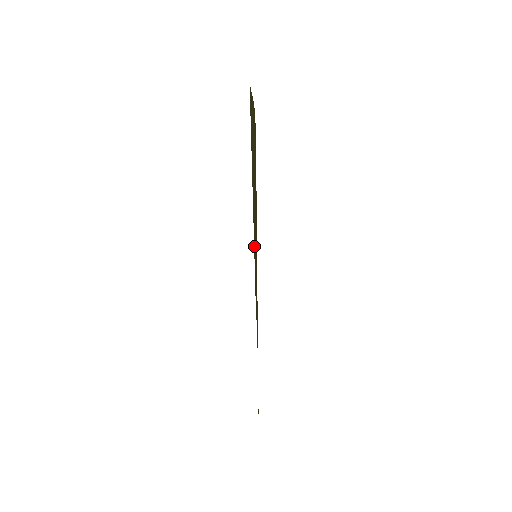
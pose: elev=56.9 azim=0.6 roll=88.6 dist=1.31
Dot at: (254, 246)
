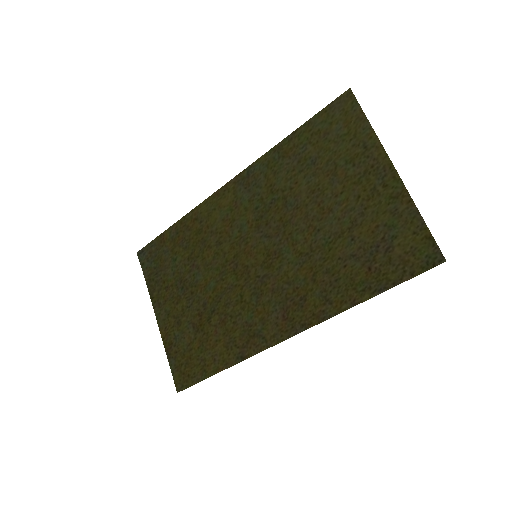
Dot at: (206, 209)
